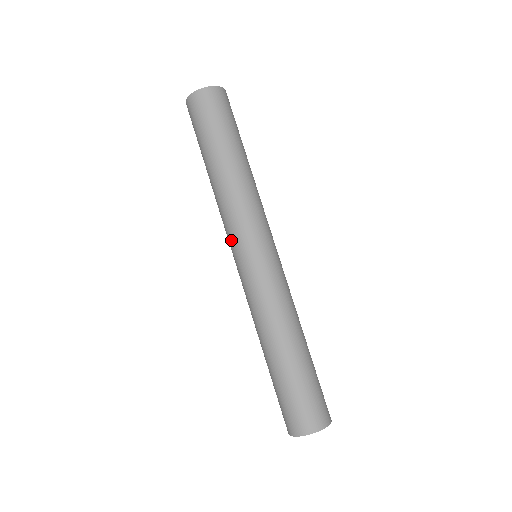
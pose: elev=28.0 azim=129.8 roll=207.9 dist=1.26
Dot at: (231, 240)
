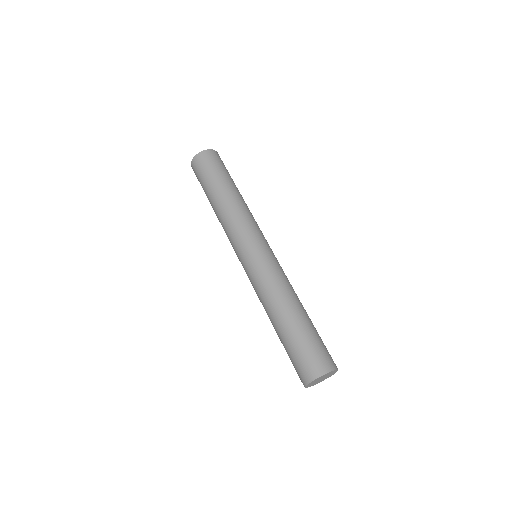
Dot at: occluded
